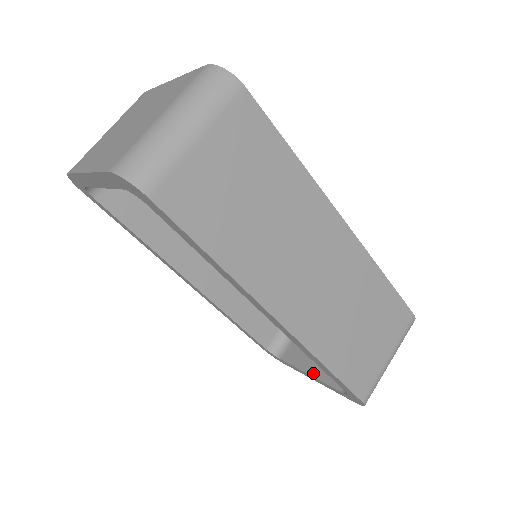
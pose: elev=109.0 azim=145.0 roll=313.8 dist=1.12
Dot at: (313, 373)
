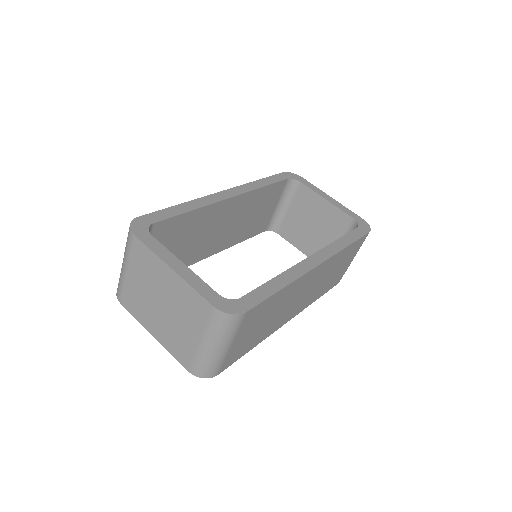
Dot at: (304, 252)
